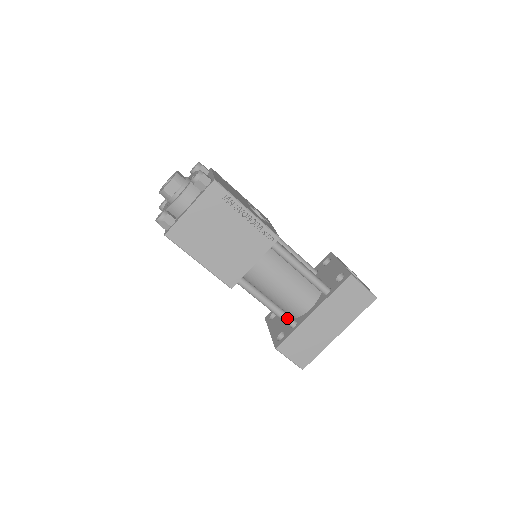
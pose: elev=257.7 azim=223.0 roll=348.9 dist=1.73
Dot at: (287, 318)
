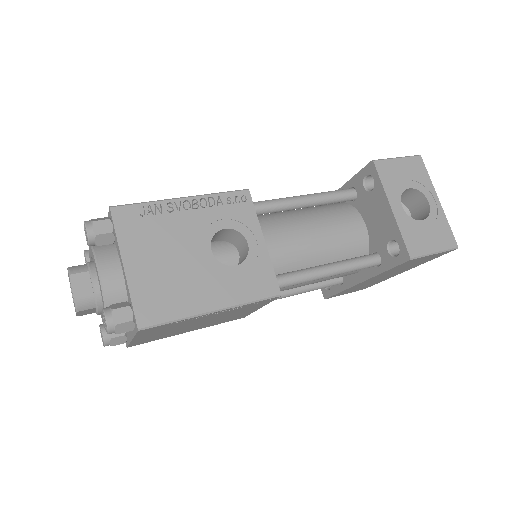
Dot at: (328, 286)
